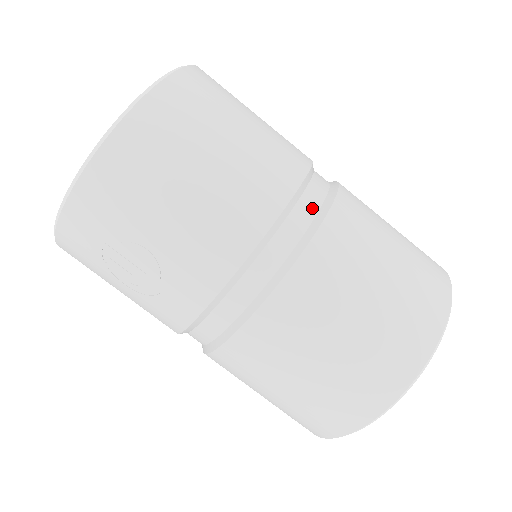
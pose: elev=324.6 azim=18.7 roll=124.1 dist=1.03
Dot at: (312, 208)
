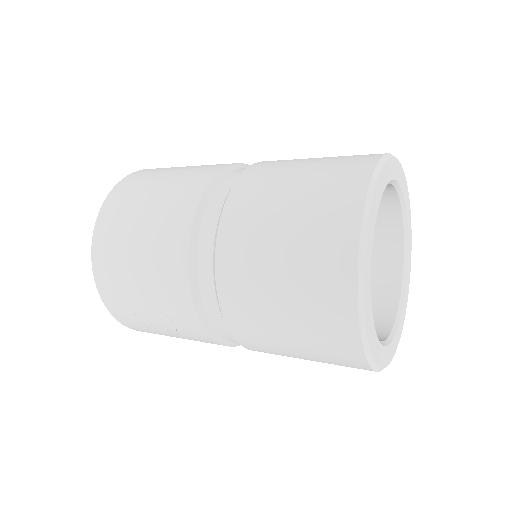
Dot at: (218, 206)
